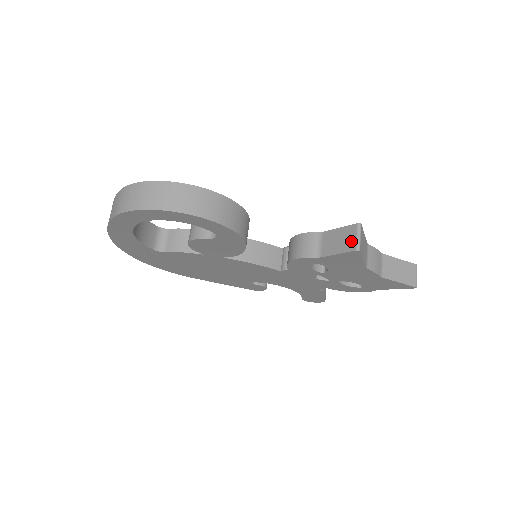
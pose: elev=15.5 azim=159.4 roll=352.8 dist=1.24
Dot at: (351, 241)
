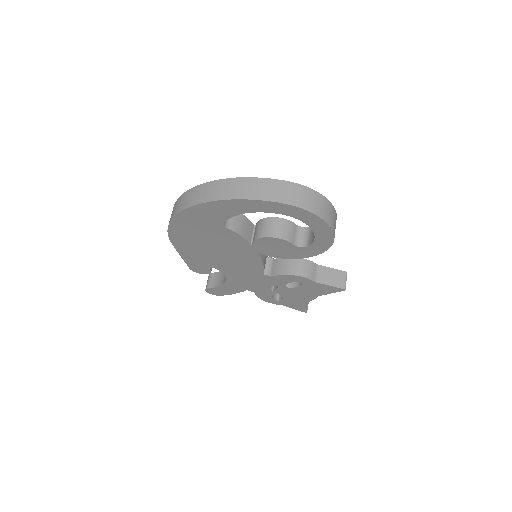
Dot at: (342, 281)
